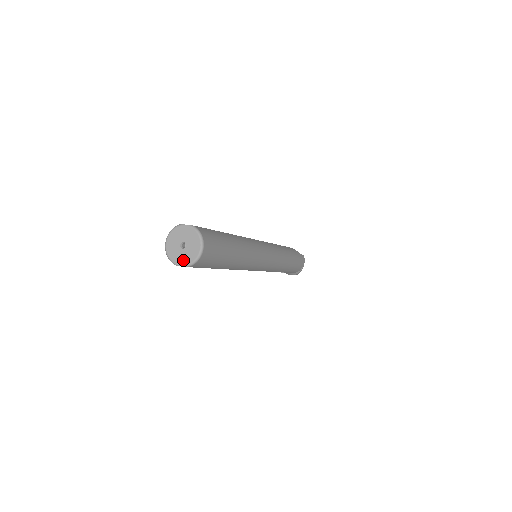
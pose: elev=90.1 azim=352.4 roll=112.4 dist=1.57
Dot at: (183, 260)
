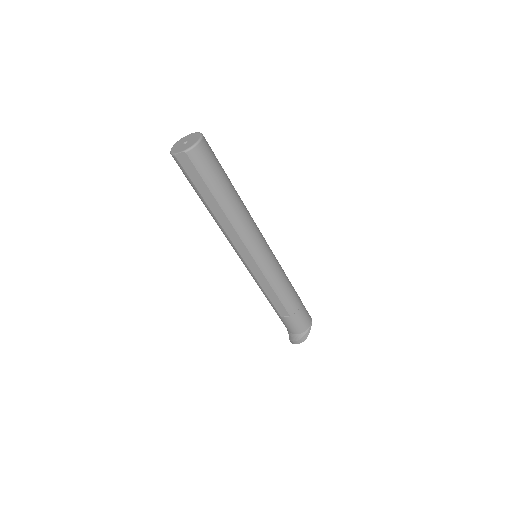
Dot at: (183, 149)
